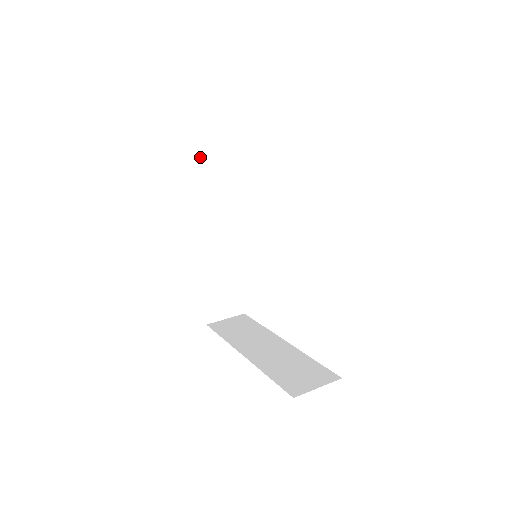
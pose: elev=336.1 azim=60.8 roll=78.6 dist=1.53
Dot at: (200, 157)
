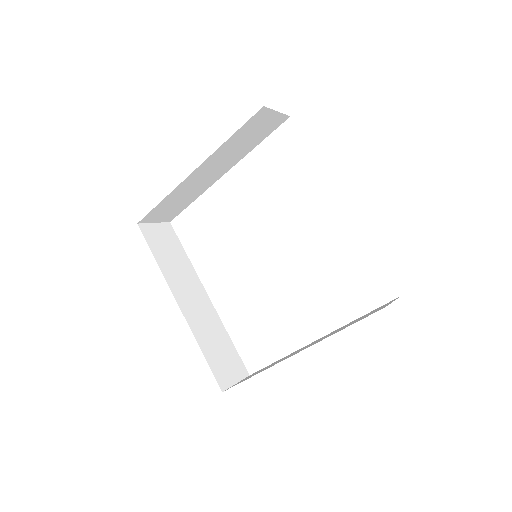
Dot at: (149, 225)
